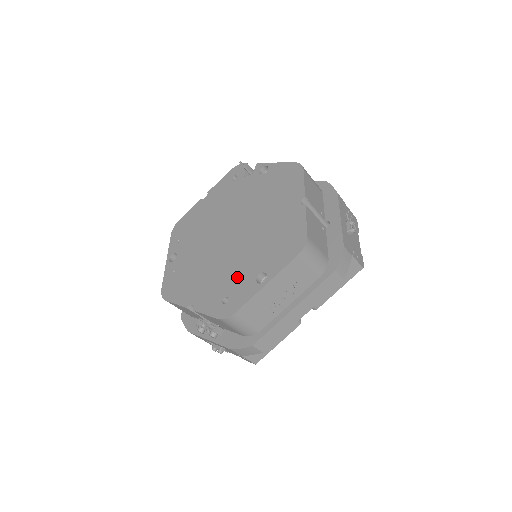
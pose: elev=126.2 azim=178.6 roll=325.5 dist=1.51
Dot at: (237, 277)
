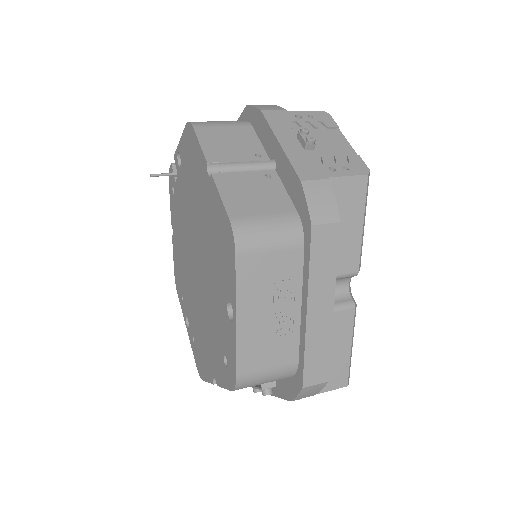
Dot at: (218, 322)
